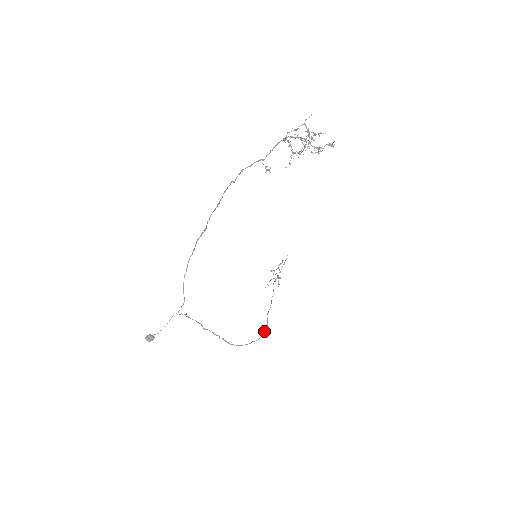
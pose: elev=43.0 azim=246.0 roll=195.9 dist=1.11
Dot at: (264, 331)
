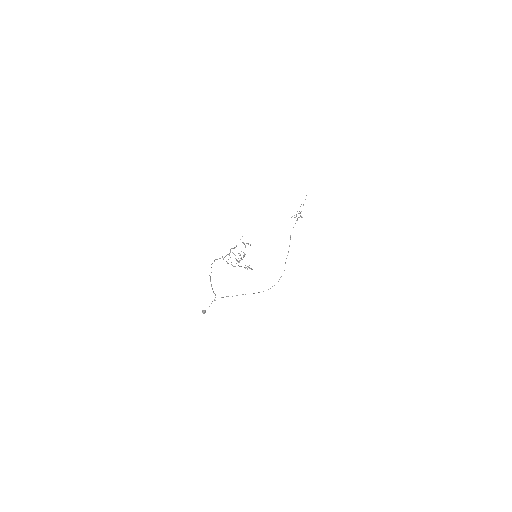
Dot at: (281, 276)
